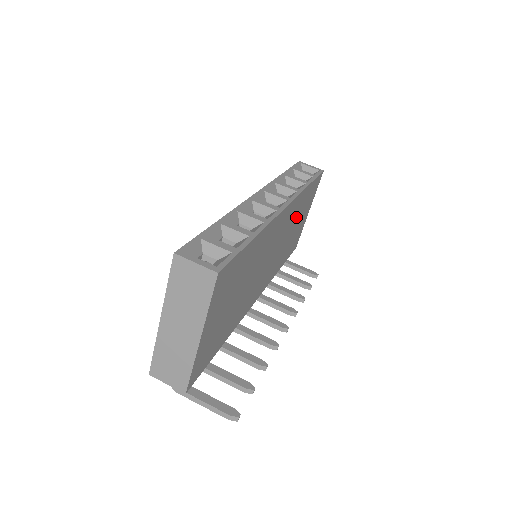
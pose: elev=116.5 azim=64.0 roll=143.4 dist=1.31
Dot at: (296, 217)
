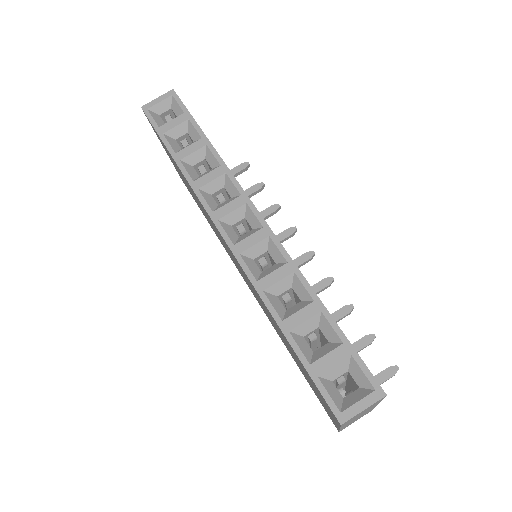
Dot at: occluded
